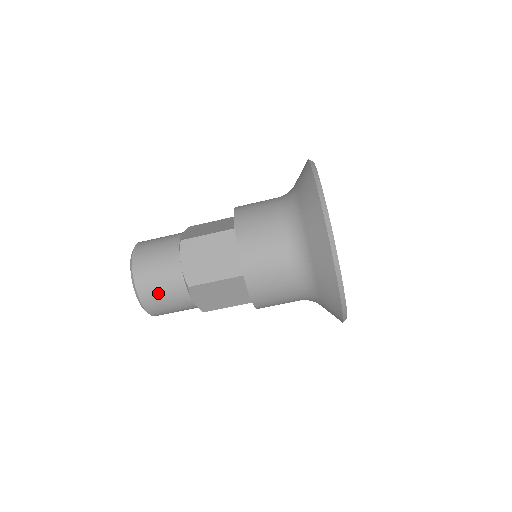
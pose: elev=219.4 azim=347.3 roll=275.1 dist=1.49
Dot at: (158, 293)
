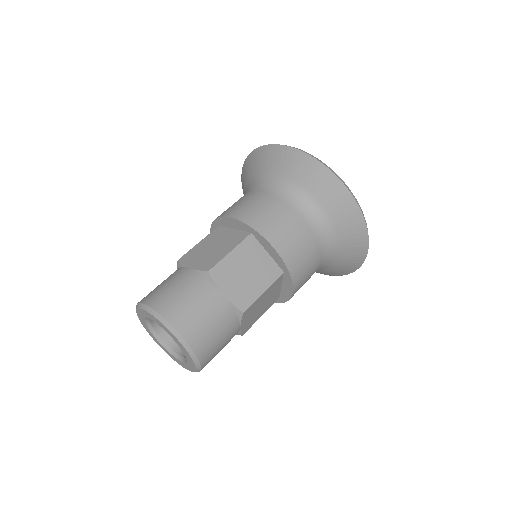
Dot at: occluded
